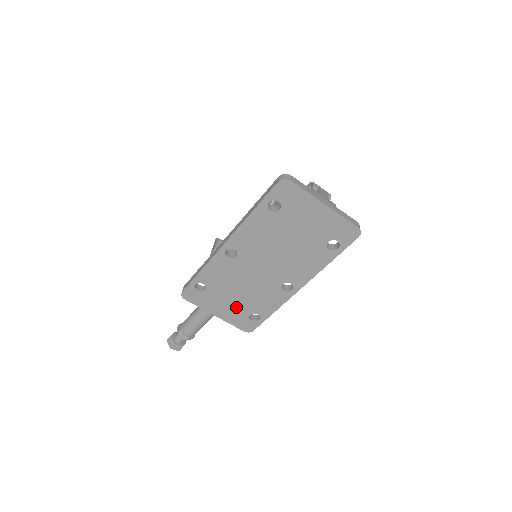
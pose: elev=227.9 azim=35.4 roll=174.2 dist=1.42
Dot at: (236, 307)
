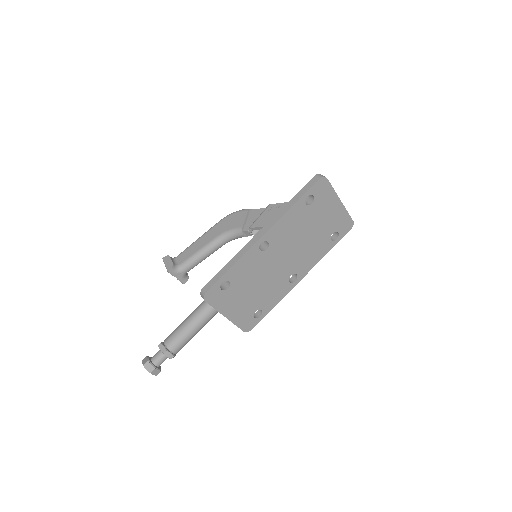
Dot at: (247, 304)
